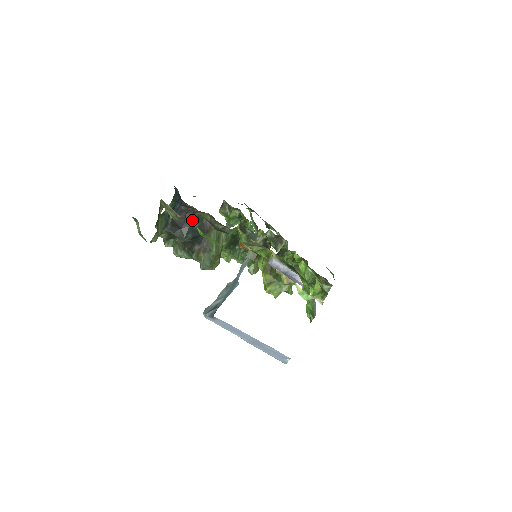
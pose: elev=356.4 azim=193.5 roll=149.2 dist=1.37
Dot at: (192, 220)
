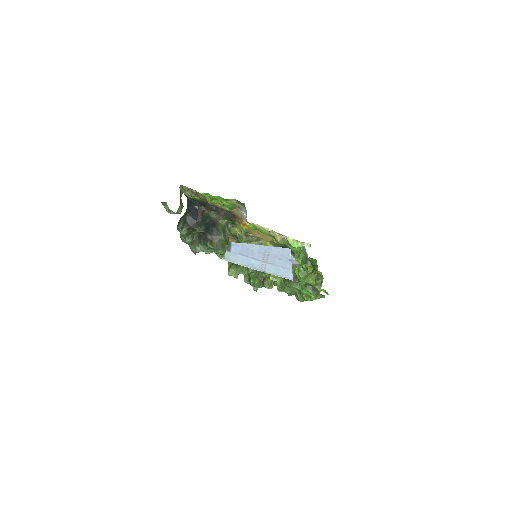
Dot at: (203, 216)
